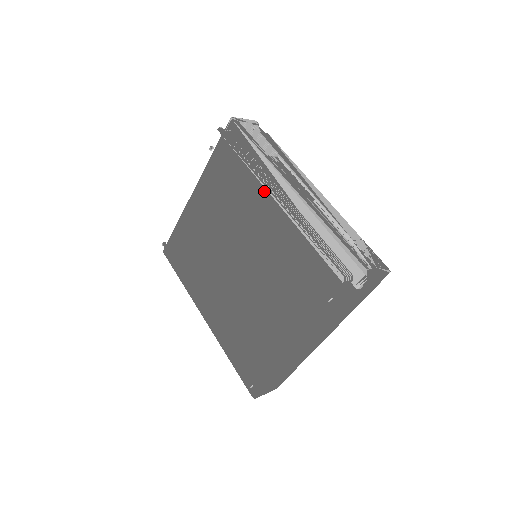
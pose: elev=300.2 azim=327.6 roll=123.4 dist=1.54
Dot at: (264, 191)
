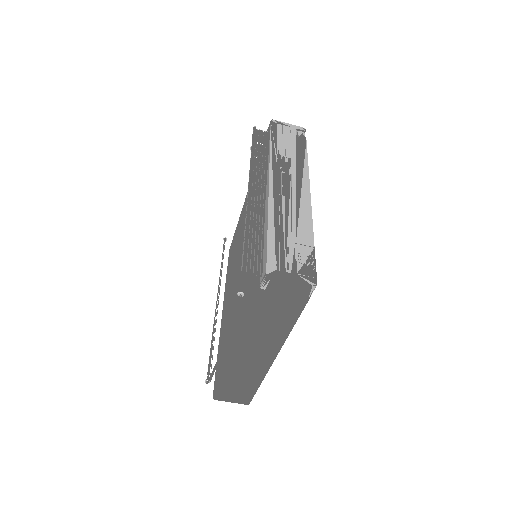
Dot at: occluded
